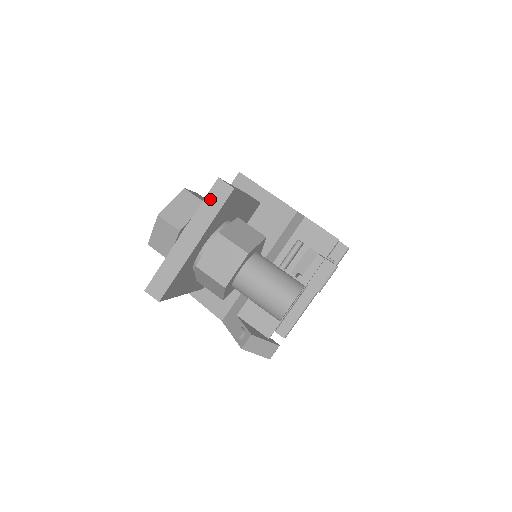
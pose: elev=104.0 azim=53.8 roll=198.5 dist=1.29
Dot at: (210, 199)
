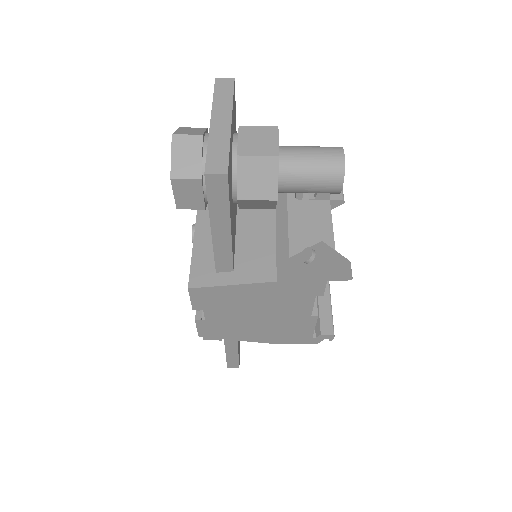
Dot at: (219, 91)
